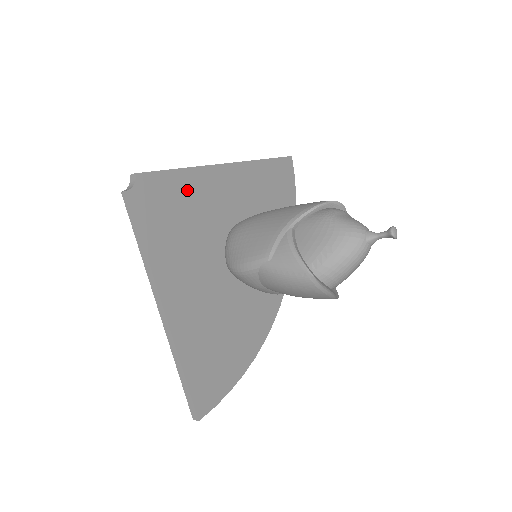
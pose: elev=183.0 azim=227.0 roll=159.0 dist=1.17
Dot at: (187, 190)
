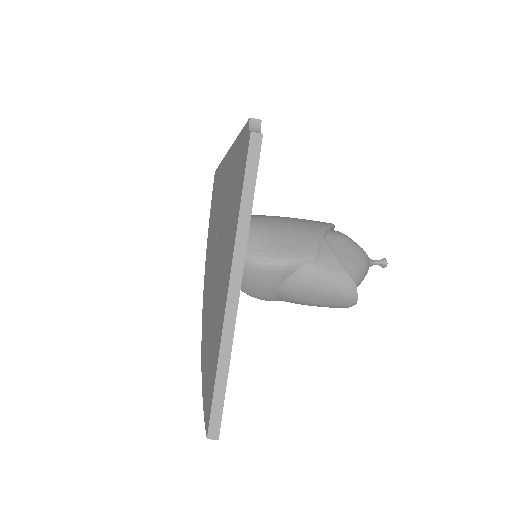
Dot at: occluded
